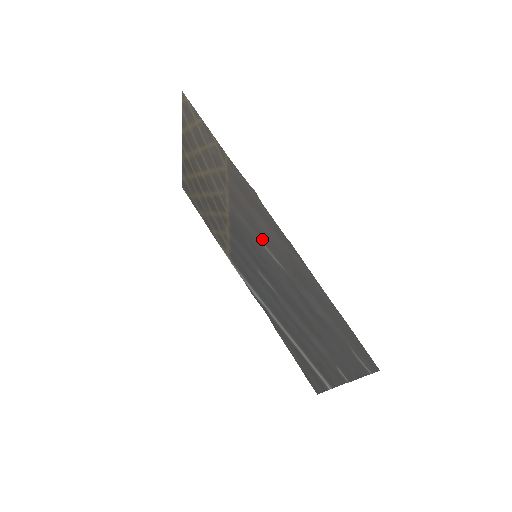
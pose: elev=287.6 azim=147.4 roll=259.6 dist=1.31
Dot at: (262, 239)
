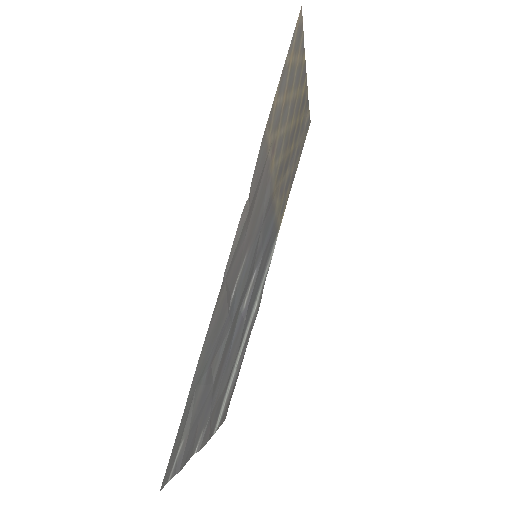
Dot at: (247, 248)
